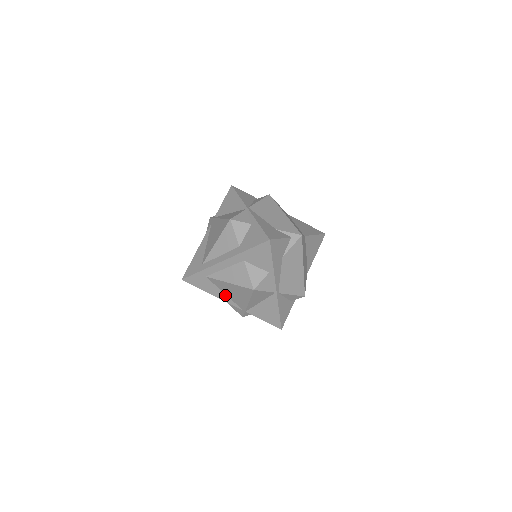
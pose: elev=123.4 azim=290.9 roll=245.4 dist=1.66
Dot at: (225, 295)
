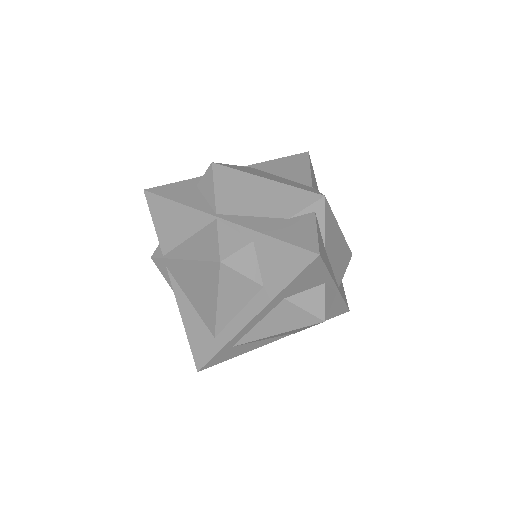
Dot at: (266, 340)
